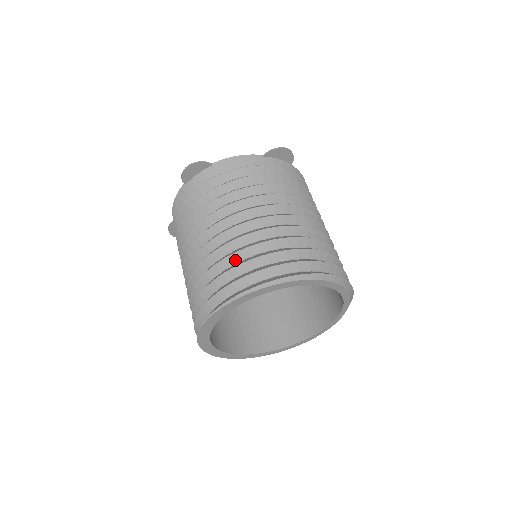
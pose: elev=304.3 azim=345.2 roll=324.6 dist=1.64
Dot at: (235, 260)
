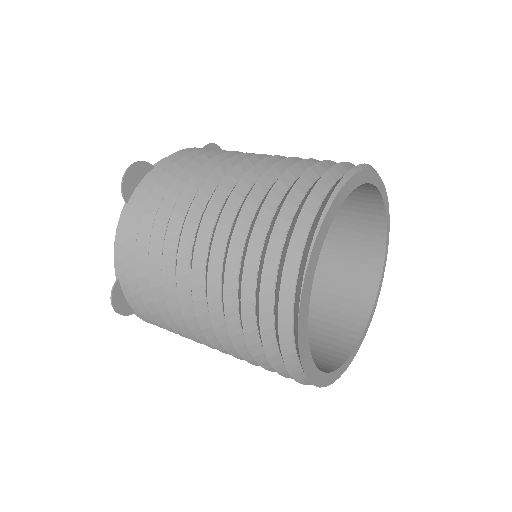
Dot at: (283, 189)
